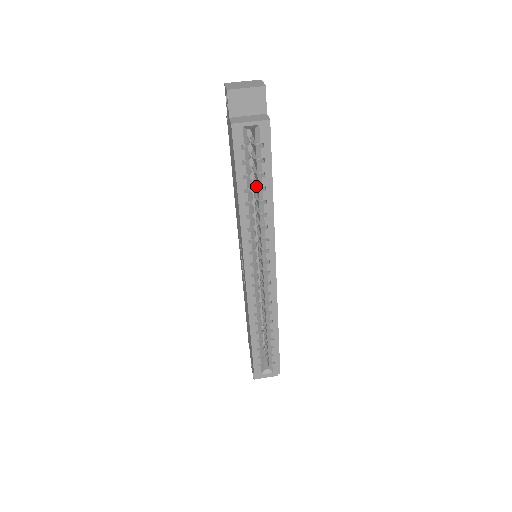
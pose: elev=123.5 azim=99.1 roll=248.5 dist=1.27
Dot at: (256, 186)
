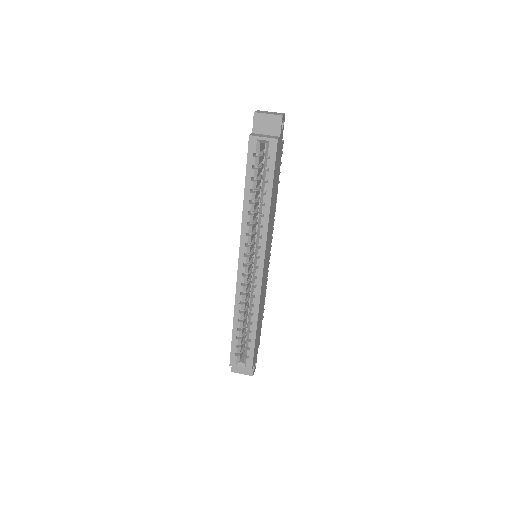
Dot at: (261, 191)
